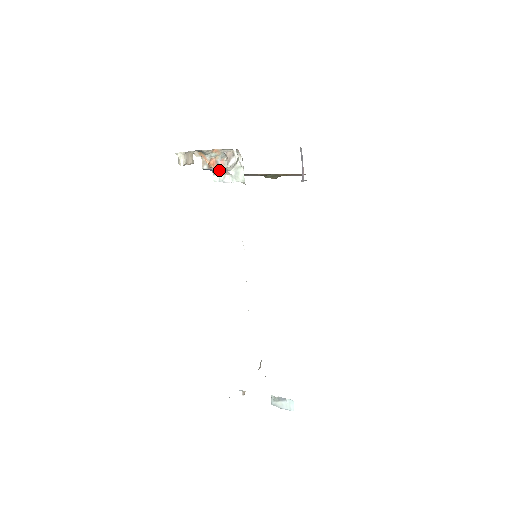
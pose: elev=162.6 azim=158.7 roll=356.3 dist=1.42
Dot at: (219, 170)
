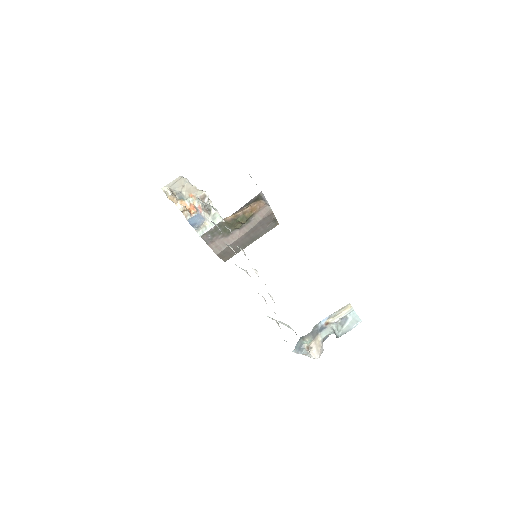
Dot at: (200, 220)
